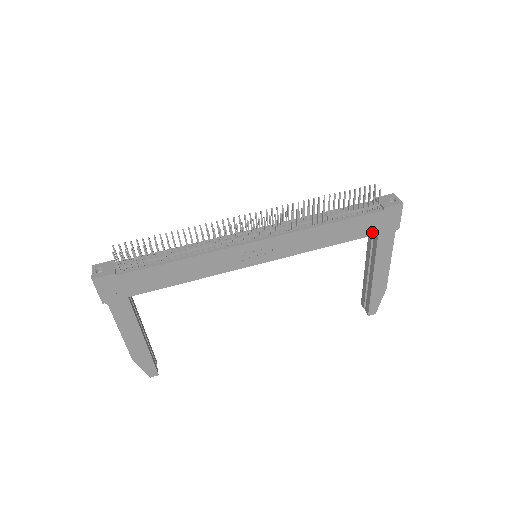
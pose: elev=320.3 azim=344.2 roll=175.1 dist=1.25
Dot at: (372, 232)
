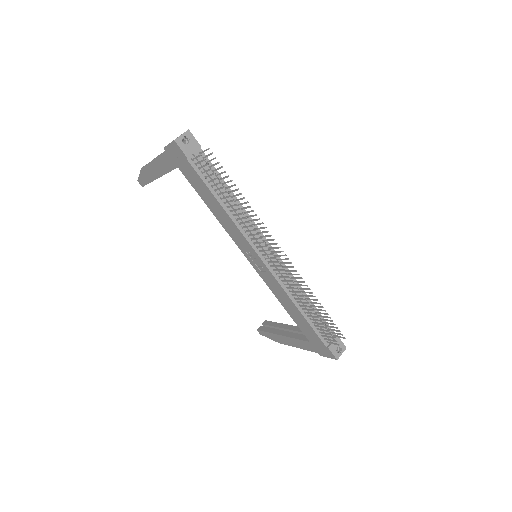
Dot at: (309, 338)
